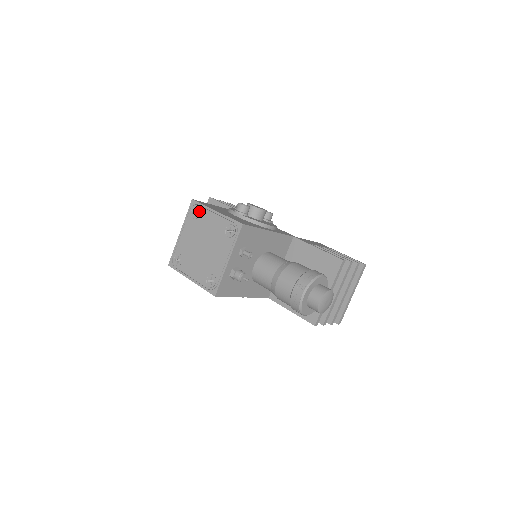
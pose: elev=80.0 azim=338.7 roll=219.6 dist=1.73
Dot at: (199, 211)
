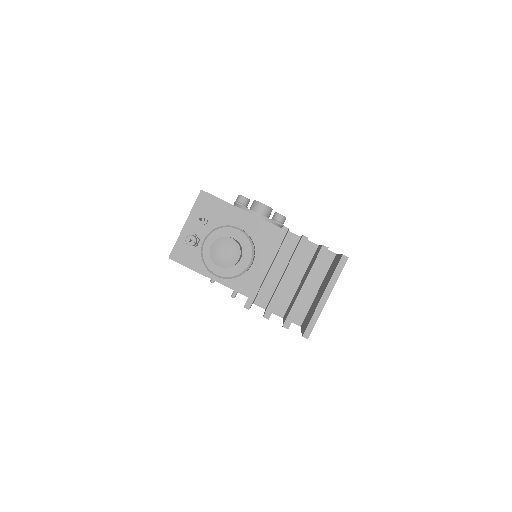
Dot at: occluded
